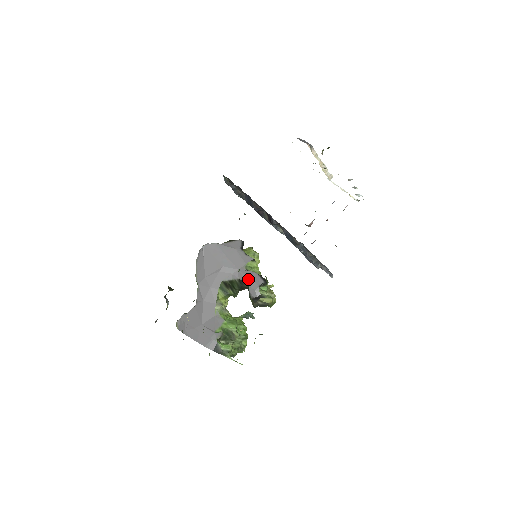
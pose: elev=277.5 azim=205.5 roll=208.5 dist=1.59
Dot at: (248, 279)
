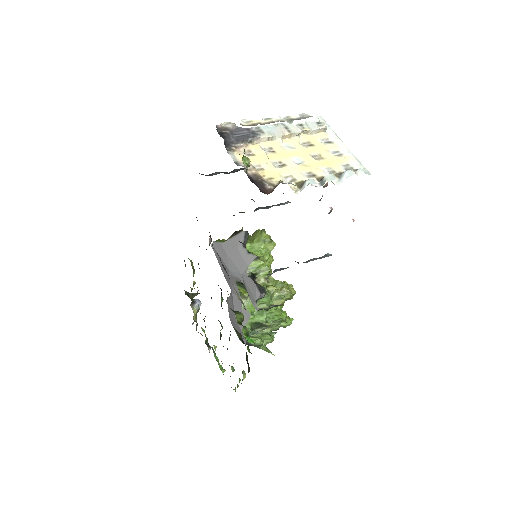
Dot at: (248, 289)
